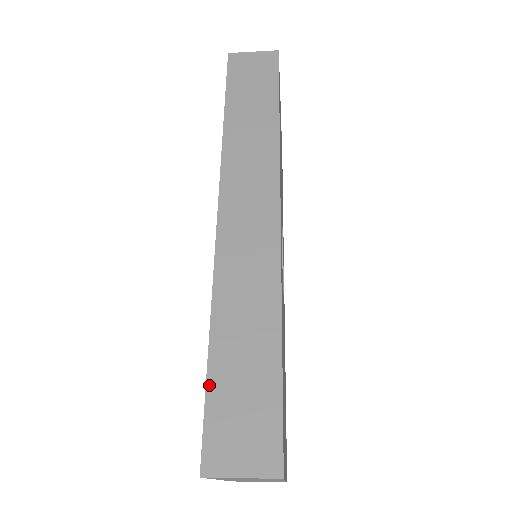
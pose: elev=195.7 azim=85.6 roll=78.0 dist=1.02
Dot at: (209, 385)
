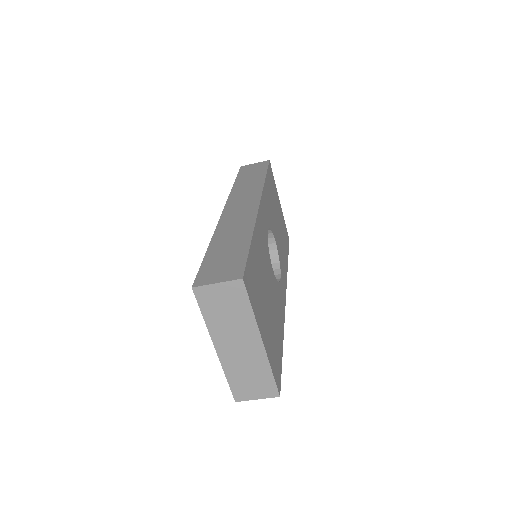
Dot at: (205, 259)
